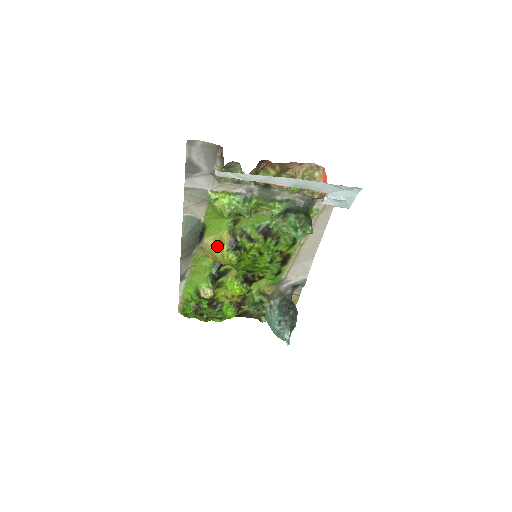
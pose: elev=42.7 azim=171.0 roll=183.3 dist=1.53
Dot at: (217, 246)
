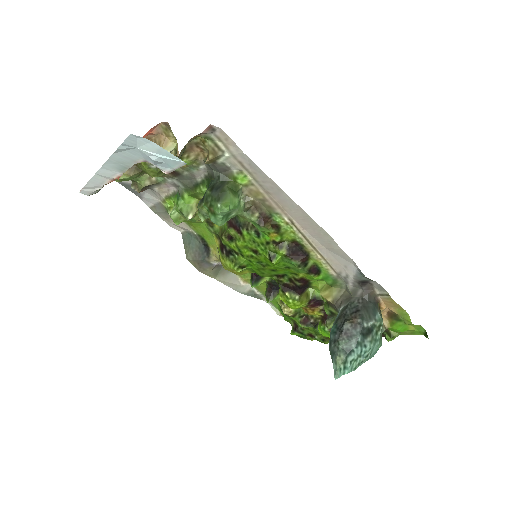
Dot at: (219, 256)
